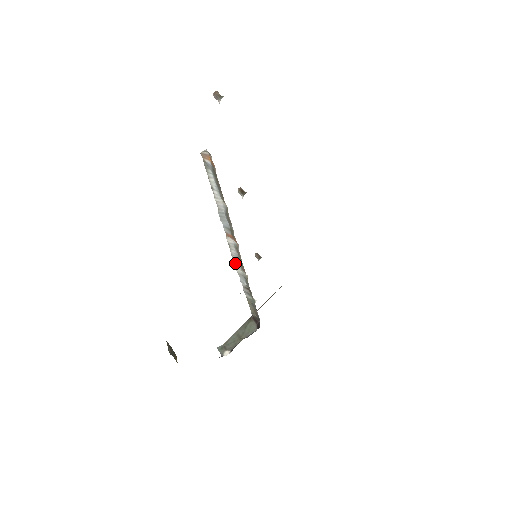
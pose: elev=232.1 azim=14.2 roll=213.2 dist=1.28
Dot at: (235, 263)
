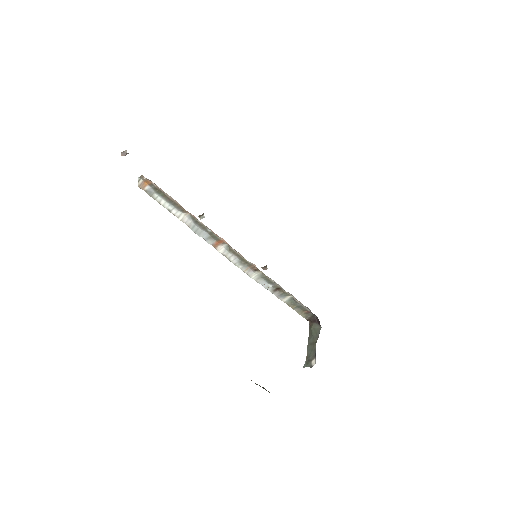
Dot at: (244, 271)
